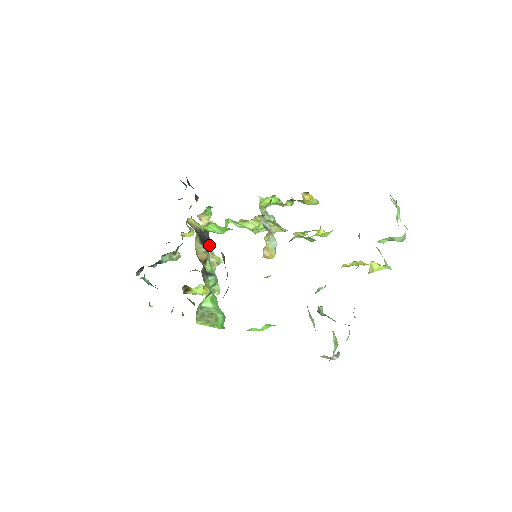
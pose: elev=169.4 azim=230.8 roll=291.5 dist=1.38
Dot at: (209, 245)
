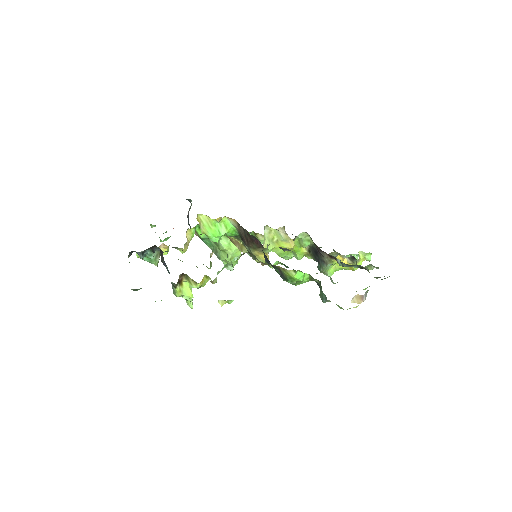
Dot at: occluded
